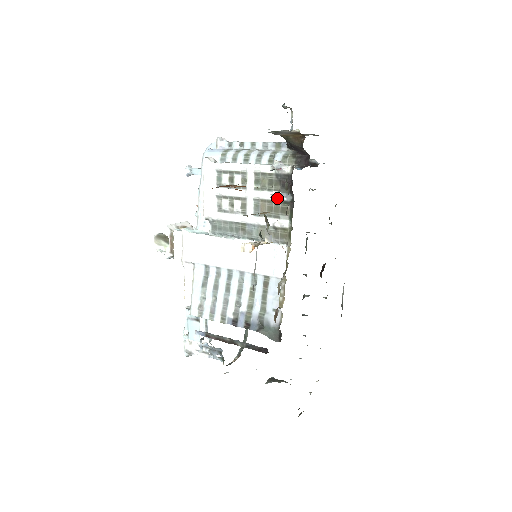
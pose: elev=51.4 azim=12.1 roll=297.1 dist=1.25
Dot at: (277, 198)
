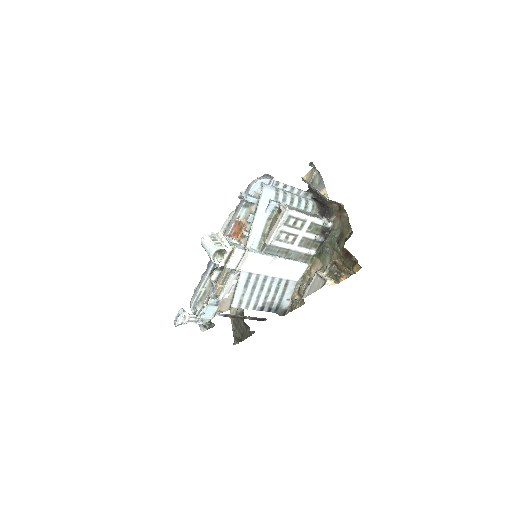
Dot at: (316, 239)
